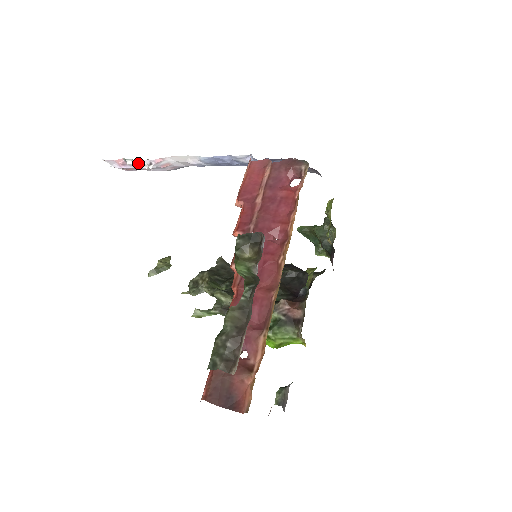
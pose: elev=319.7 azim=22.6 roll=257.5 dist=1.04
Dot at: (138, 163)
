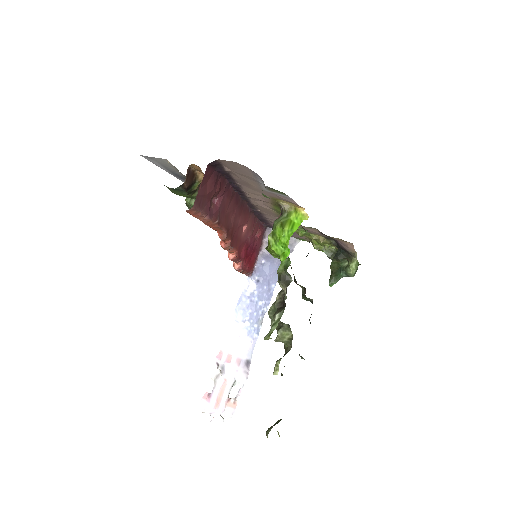
Dot at: (214, 379)
